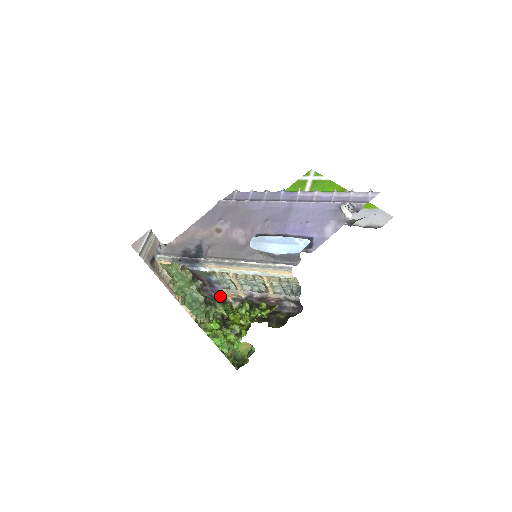
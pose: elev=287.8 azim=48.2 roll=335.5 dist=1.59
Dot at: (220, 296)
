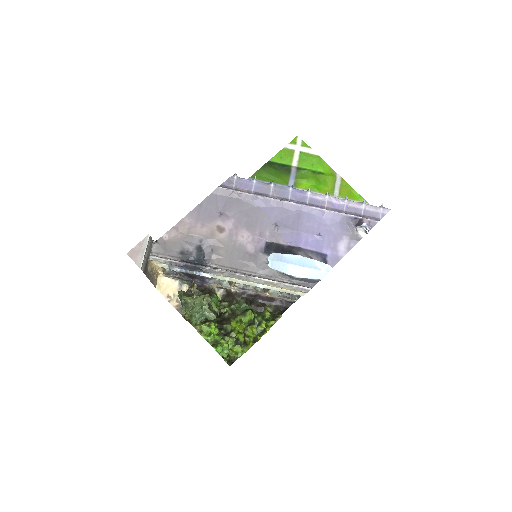
Dot at: (206, 286)
